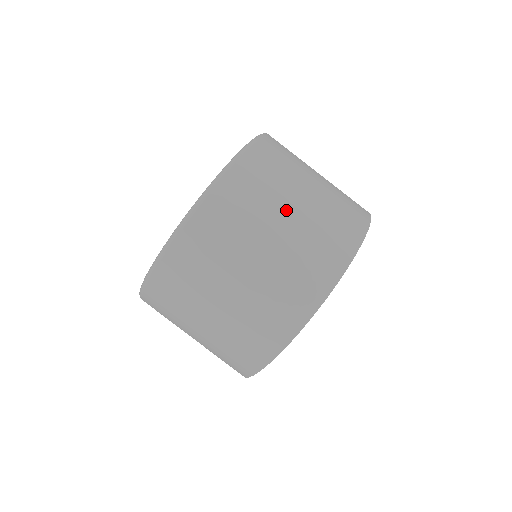
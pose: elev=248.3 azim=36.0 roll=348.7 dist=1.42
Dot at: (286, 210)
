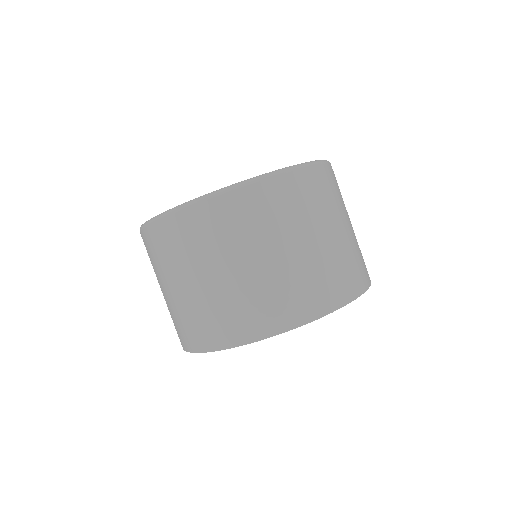
Dot at: (337, 224)
